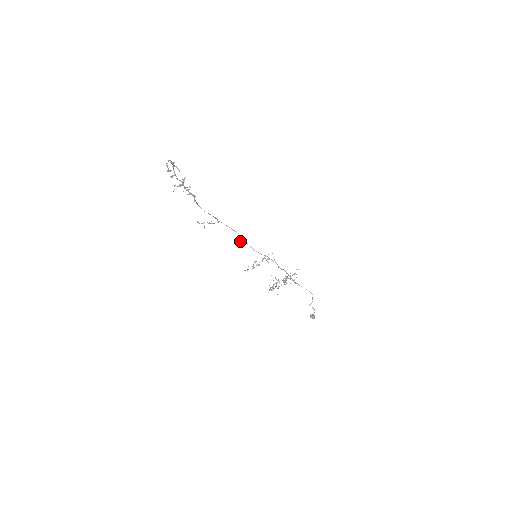
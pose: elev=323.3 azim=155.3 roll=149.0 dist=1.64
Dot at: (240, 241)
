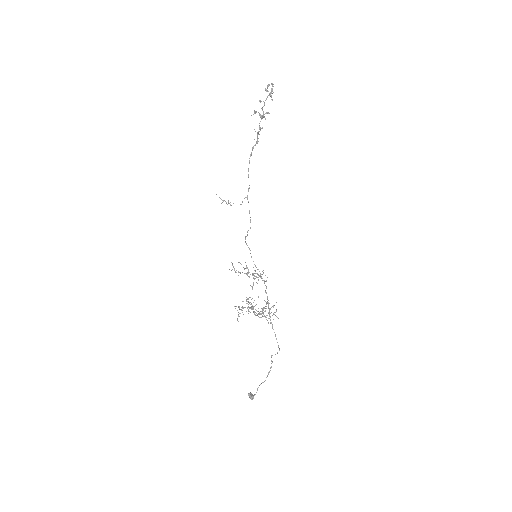
Dot at: occluded
